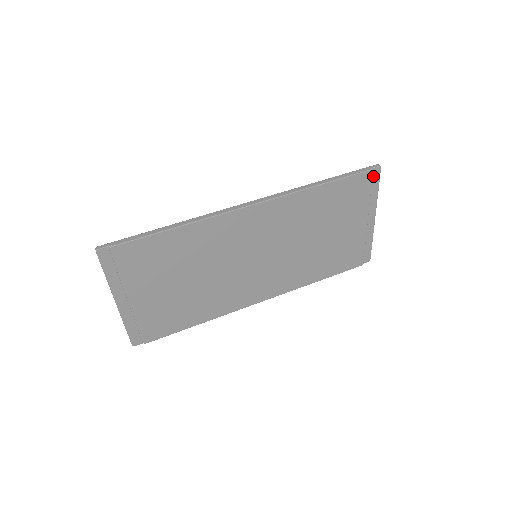
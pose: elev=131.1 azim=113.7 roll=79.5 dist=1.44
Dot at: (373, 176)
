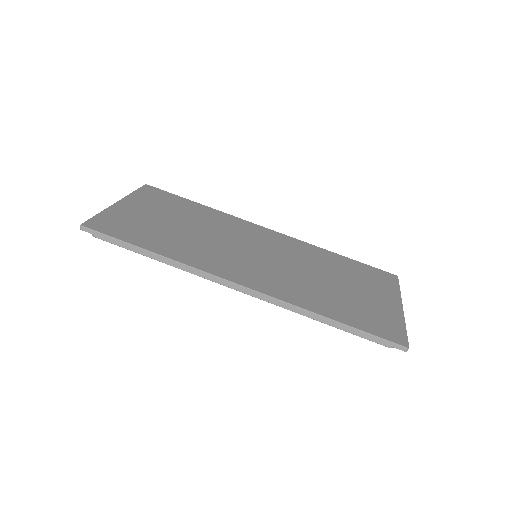
Dot at: occluded
